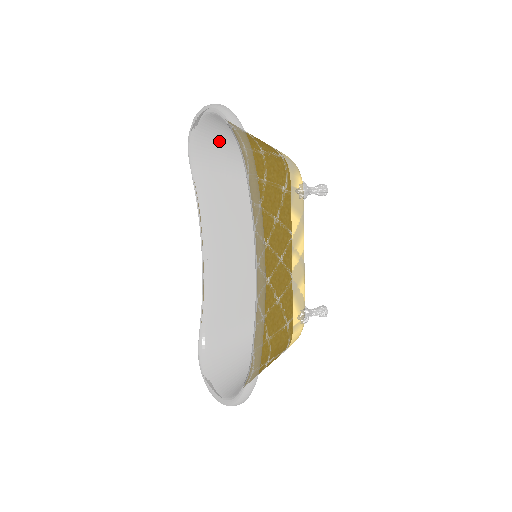
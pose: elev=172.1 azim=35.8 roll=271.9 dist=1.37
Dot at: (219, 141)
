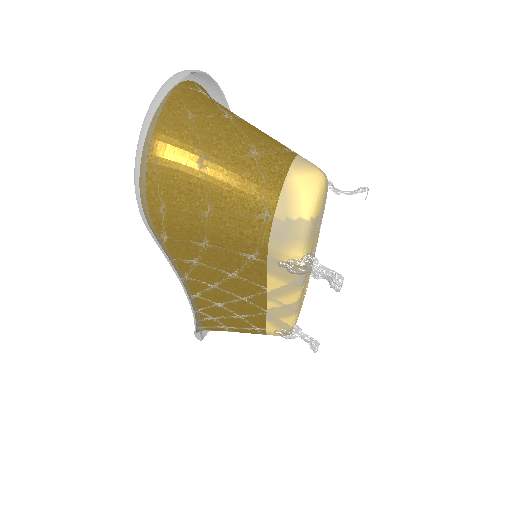
Dot at: (228, 113)
